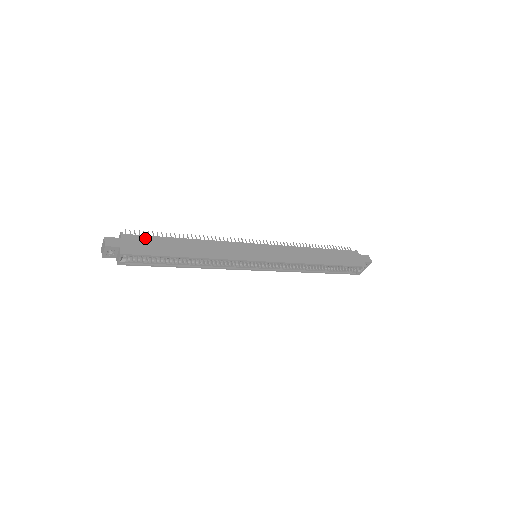
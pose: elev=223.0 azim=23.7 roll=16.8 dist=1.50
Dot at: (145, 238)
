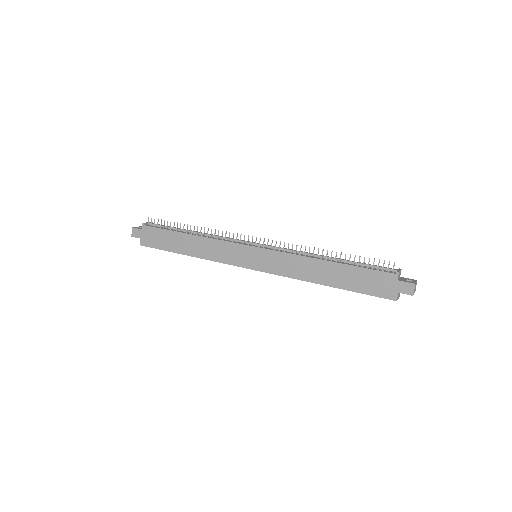
Dot at: (158, 231)
